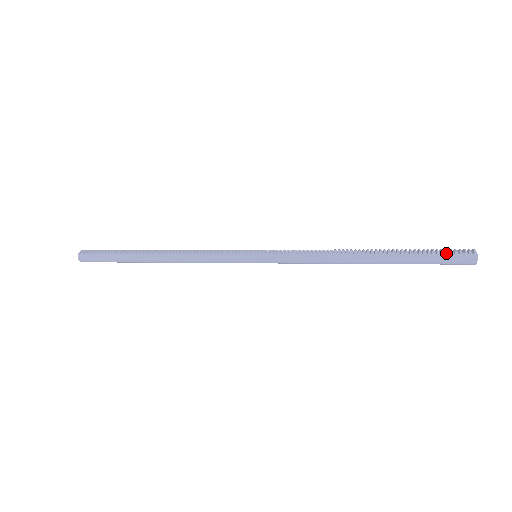
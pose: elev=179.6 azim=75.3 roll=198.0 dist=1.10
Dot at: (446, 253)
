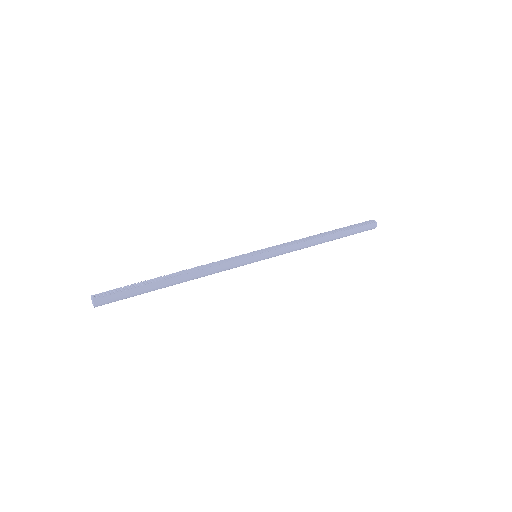
Dot at: (363, 225)
